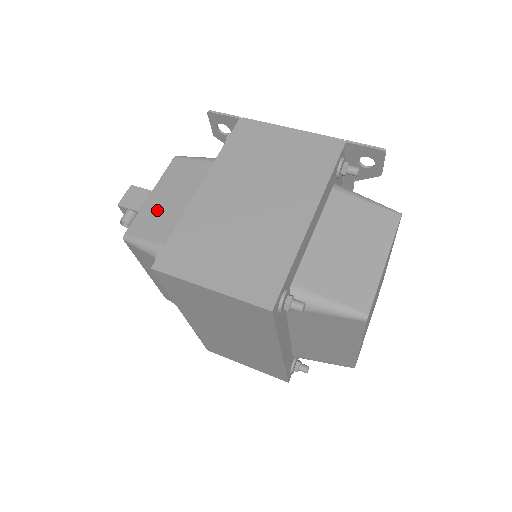
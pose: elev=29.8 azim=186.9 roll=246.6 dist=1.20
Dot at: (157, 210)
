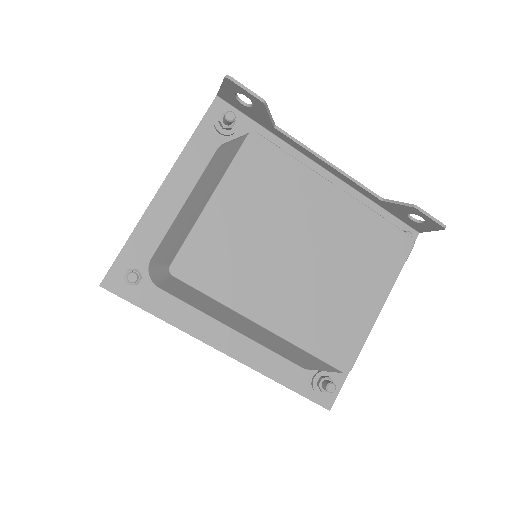
Dot at: occluded
